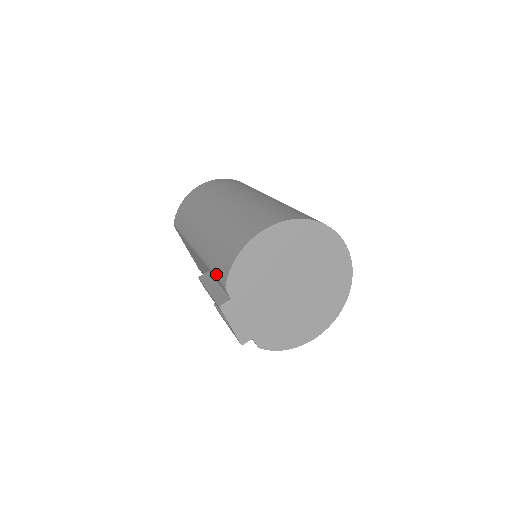
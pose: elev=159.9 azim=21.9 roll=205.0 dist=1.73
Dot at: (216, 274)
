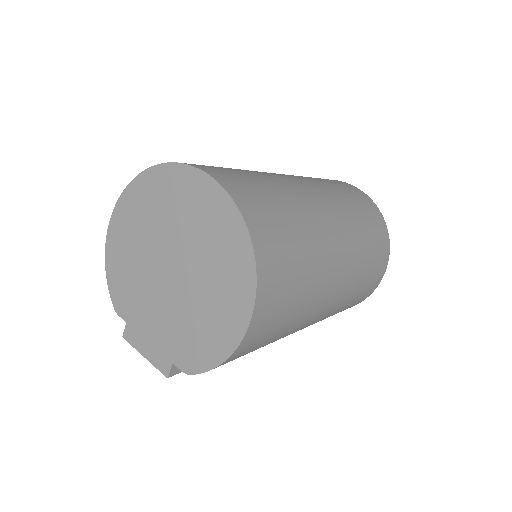
Dot at: occluded
